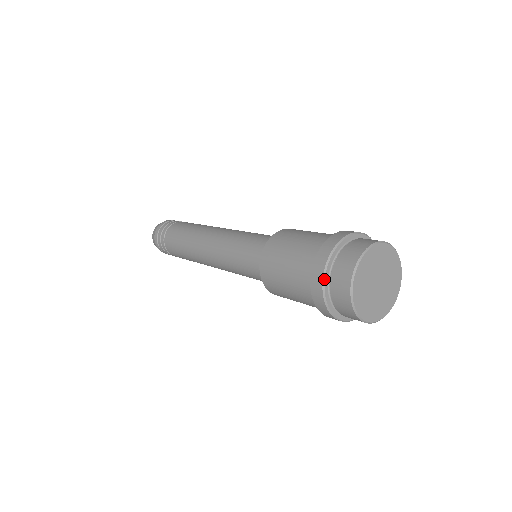
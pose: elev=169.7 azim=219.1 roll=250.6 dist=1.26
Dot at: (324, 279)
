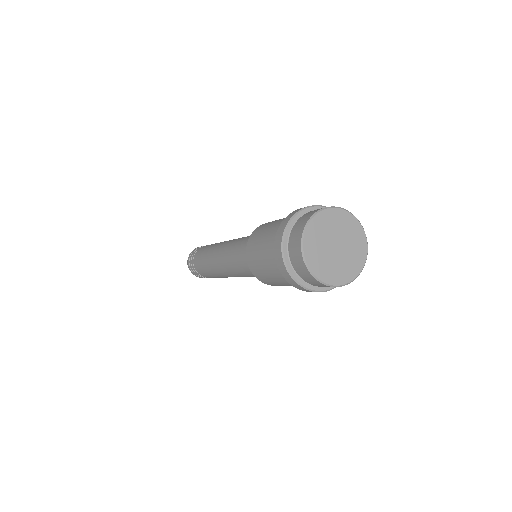
Dot at: (288, 224)
